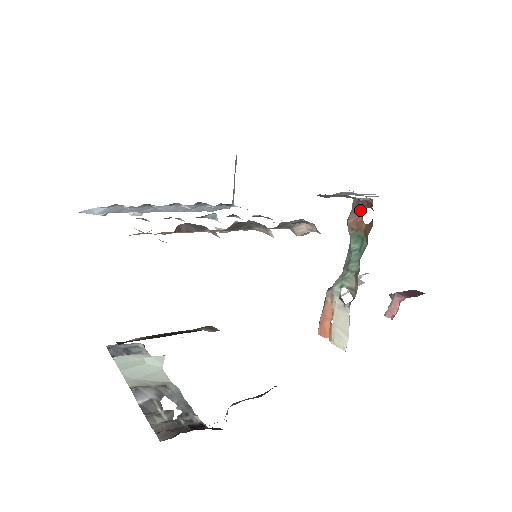
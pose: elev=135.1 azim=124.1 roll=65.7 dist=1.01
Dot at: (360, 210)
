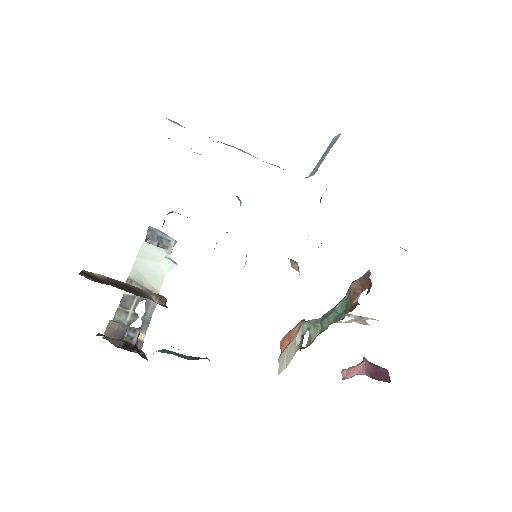
Dot at: (364, 284)
